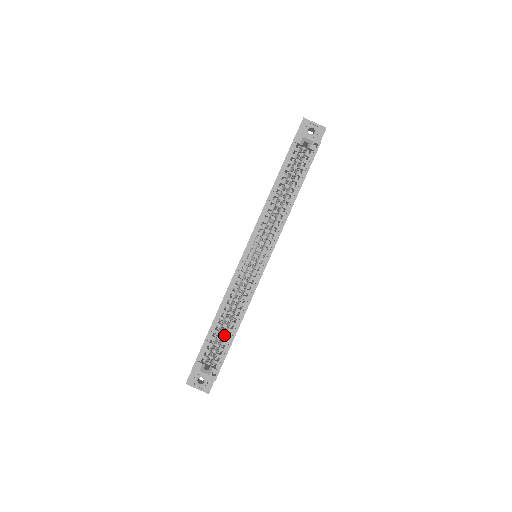
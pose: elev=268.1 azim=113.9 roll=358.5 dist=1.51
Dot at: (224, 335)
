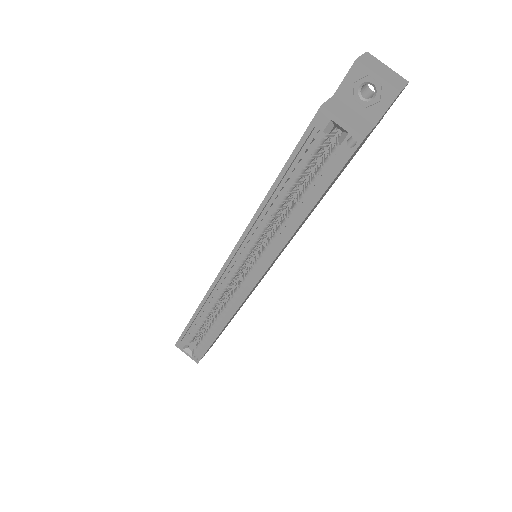
Dot at: (207, 330)
